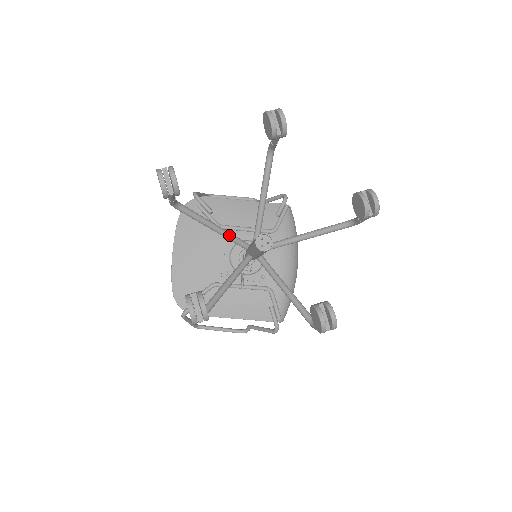
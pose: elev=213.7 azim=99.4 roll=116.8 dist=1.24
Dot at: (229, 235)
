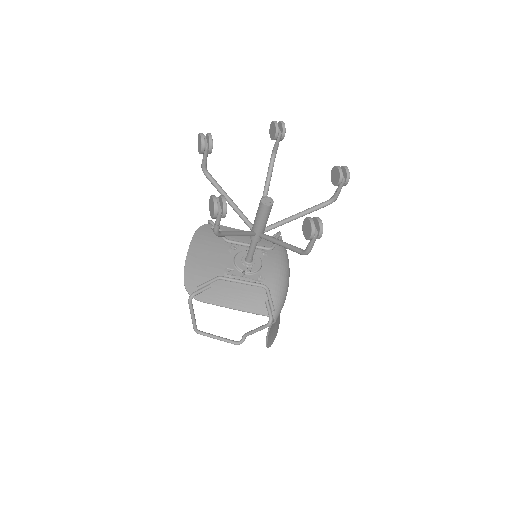
Dot at: (239, 210)
